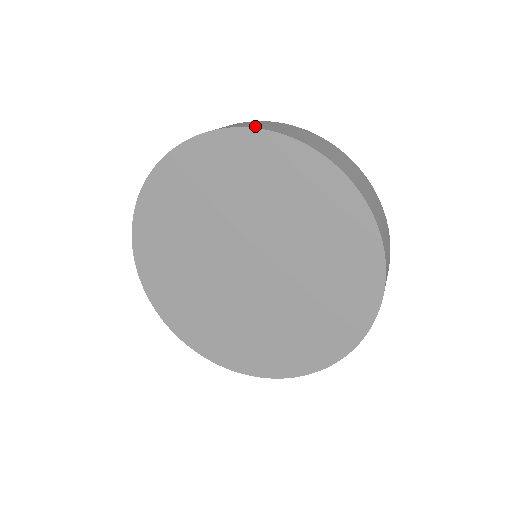
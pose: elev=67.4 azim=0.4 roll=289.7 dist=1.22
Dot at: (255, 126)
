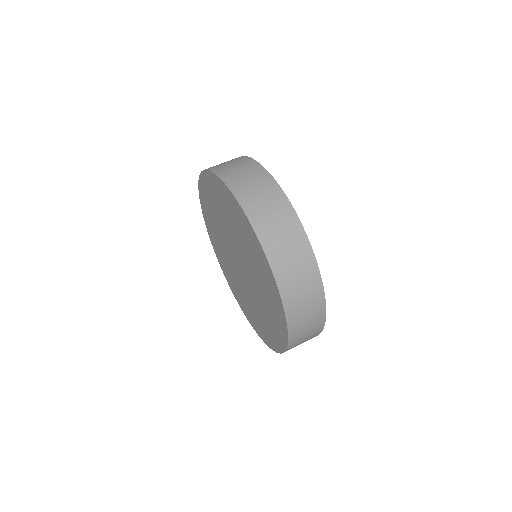
Dot at: occluded
